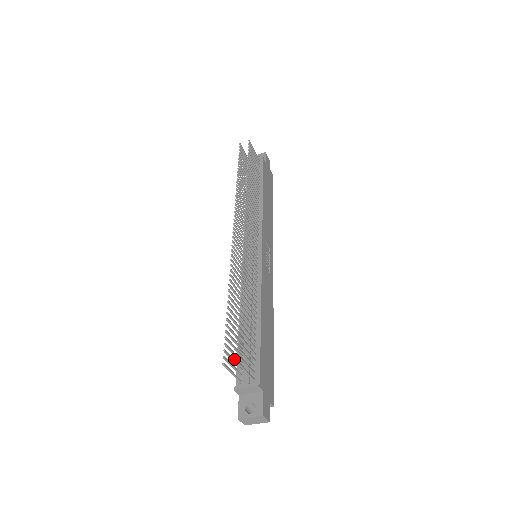
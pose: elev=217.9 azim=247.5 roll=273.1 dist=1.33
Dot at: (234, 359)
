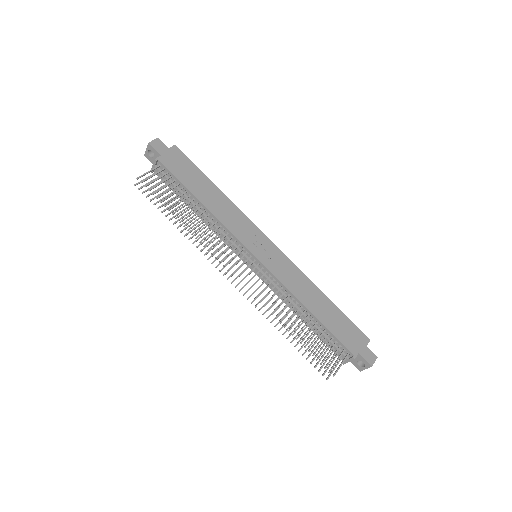
Dot at: (327, 359)
